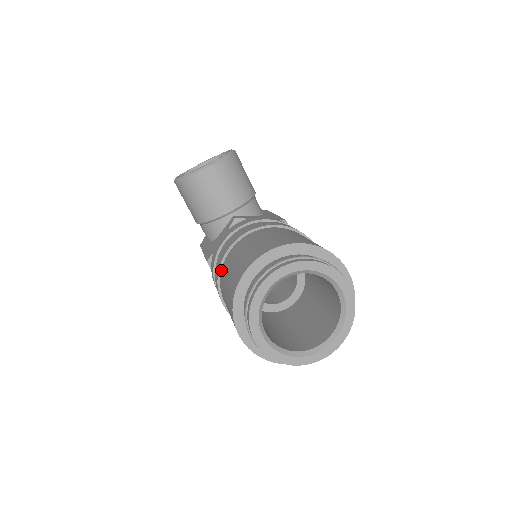
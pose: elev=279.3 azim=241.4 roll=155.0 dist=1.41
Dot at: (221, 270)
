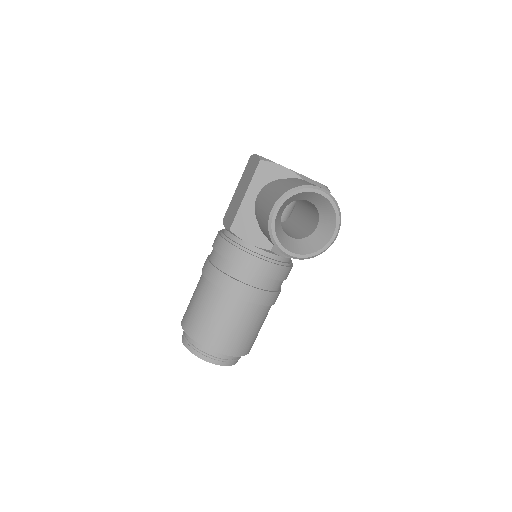
Dot at: (215, 286)
